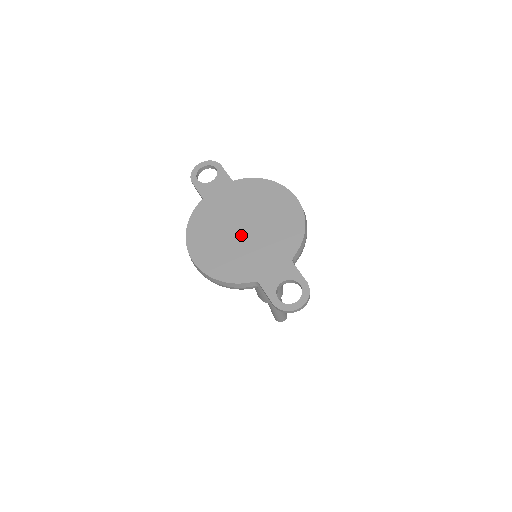
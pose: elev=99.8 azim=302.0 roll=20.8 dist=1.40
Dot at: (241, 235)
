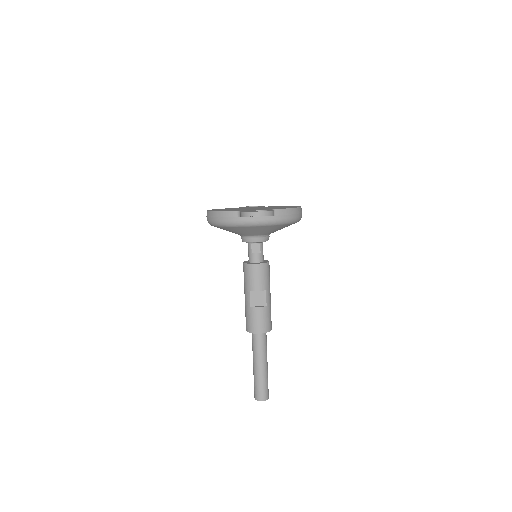
Dot at: occluded
